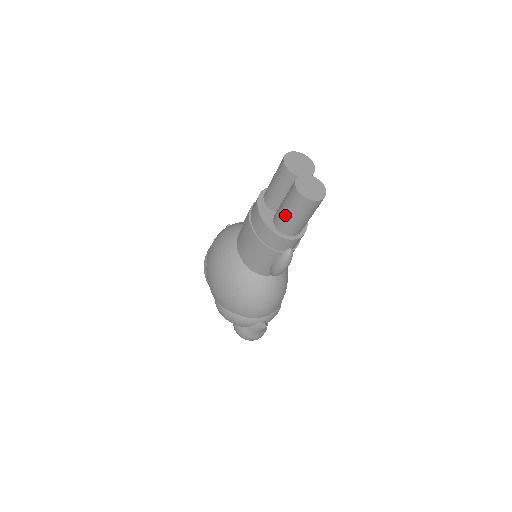
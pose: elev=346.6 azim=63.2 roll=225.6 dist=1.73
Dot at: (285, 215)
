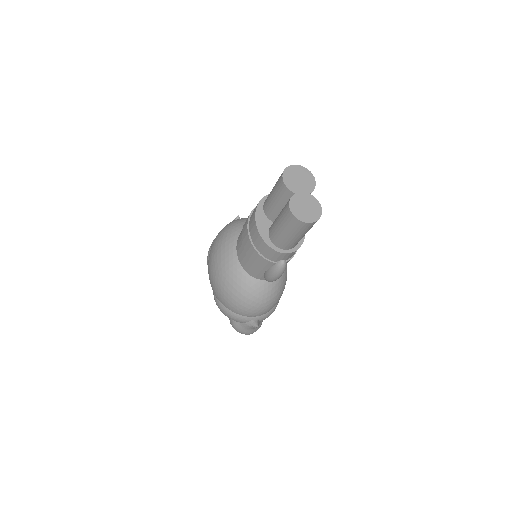
Dot at: (278, 230)
